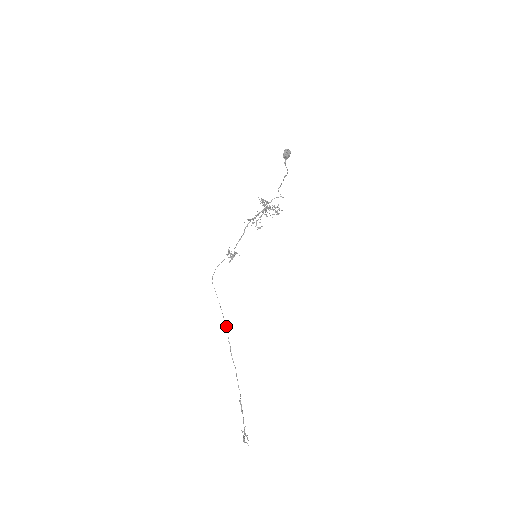
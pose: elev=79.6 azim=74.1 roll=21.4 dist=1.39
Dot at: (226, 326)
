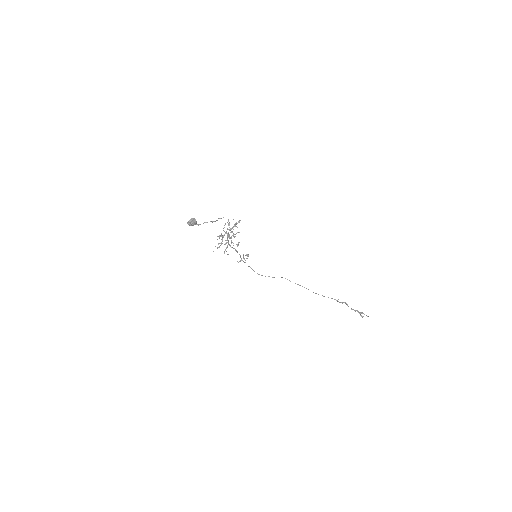
Dot at: occluded
